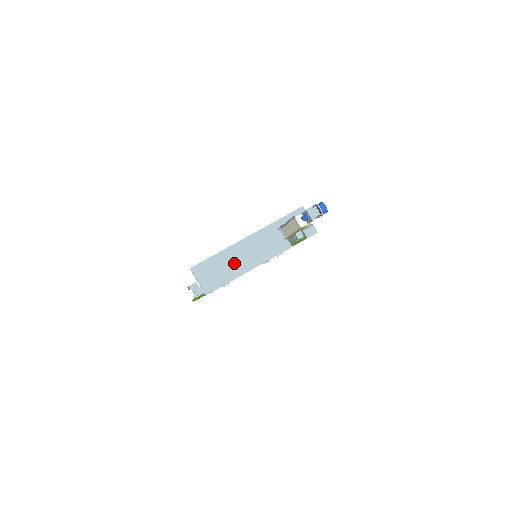
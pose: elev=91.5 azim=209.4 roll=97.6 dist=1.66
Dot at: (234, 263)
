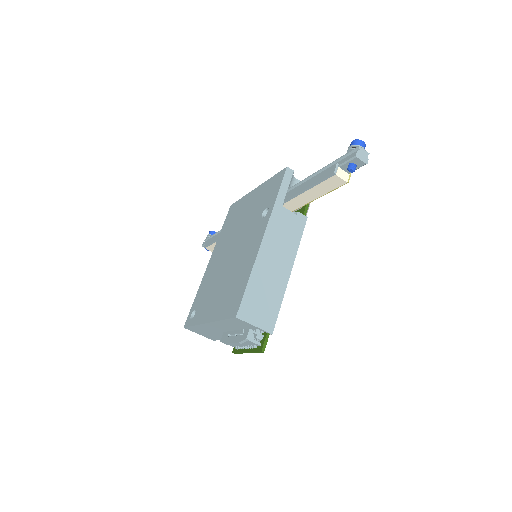
Dot at: (272, 276)
